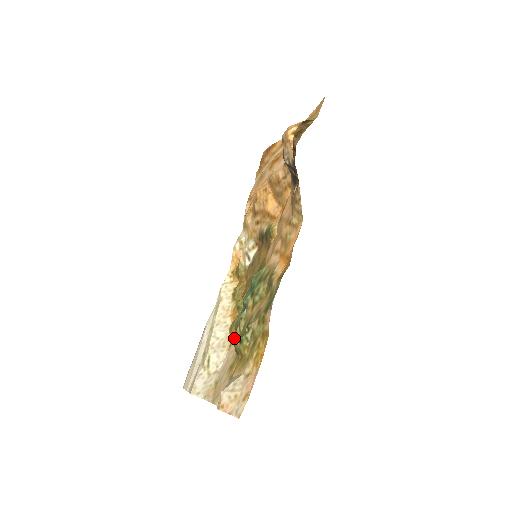
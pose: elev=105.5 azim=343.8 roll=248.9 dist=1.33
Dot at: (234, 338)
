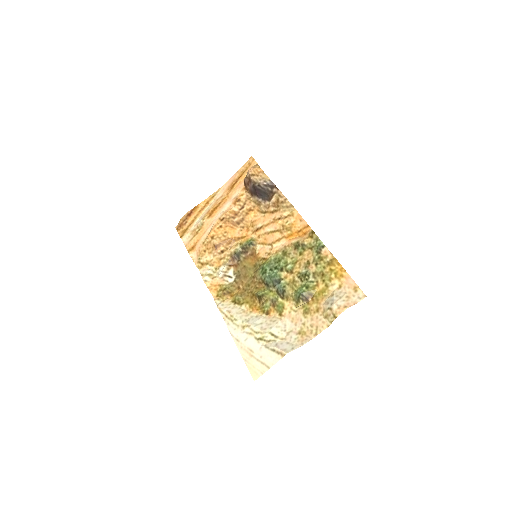
Dot at: (282, 307)
